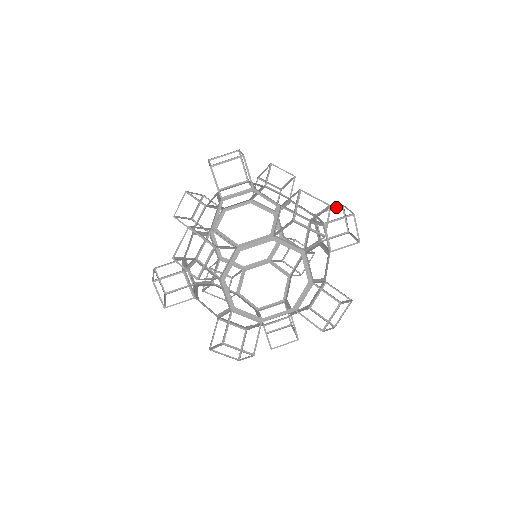
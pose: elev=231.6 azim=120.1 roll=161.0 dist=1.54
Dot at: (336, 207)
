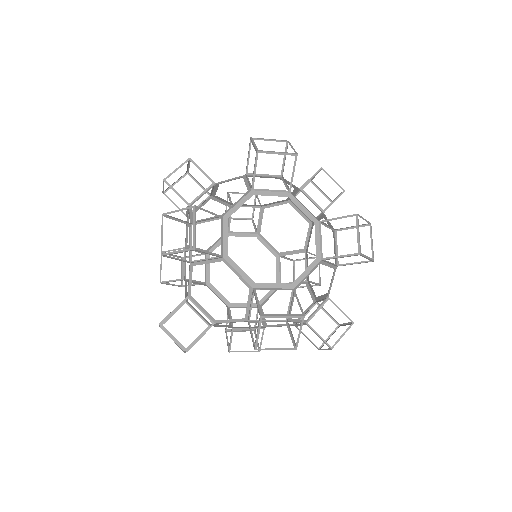
Dot at: (348, 215)
